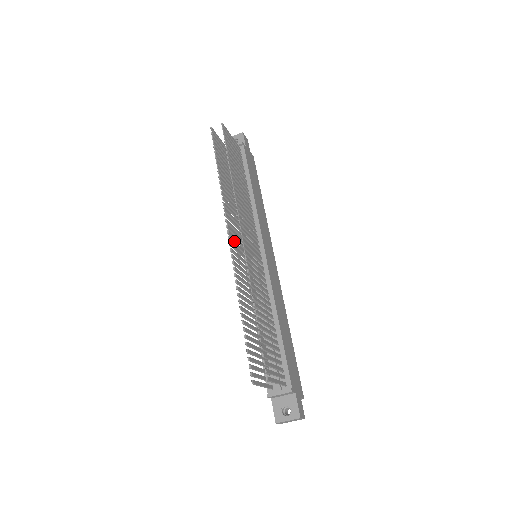
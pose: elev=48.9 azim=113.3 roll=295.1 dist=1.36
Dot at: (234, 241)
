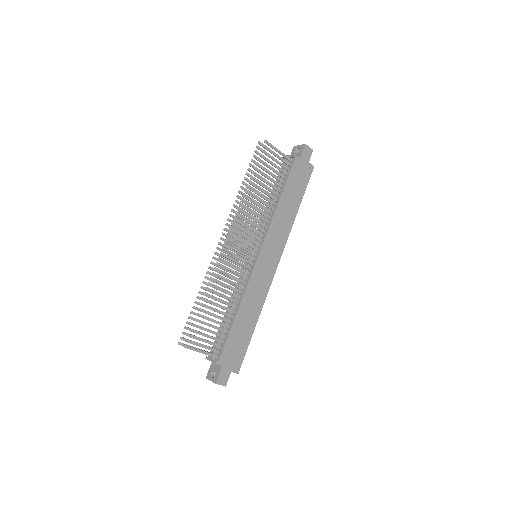
Dot at: occluded
